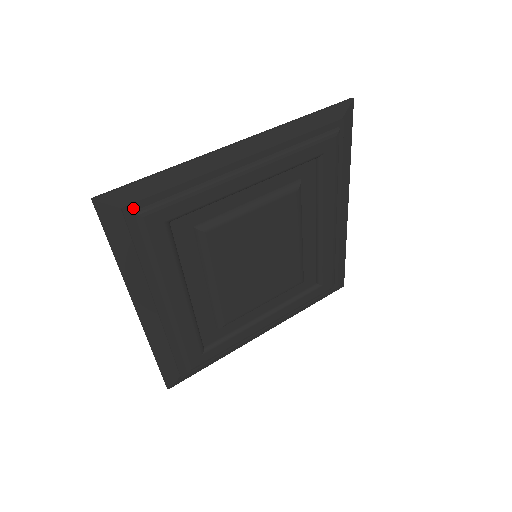
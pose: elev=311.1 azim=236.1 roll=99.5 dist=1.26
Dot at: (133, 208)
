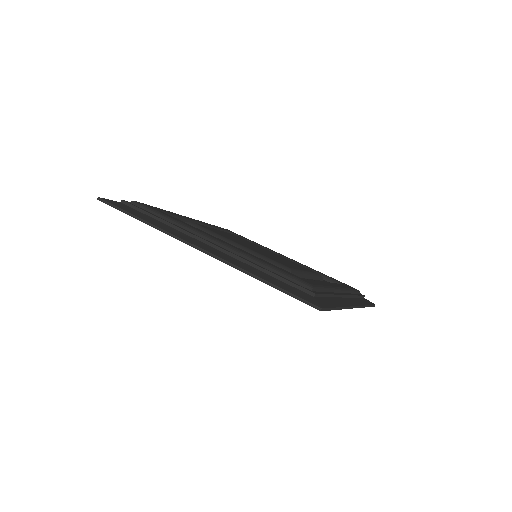
Dot at: (129, 202)
